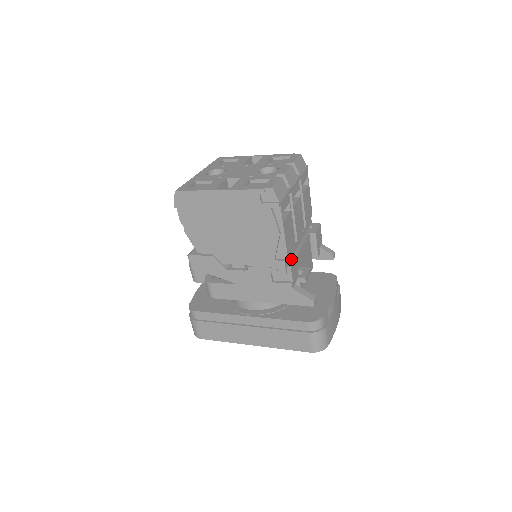
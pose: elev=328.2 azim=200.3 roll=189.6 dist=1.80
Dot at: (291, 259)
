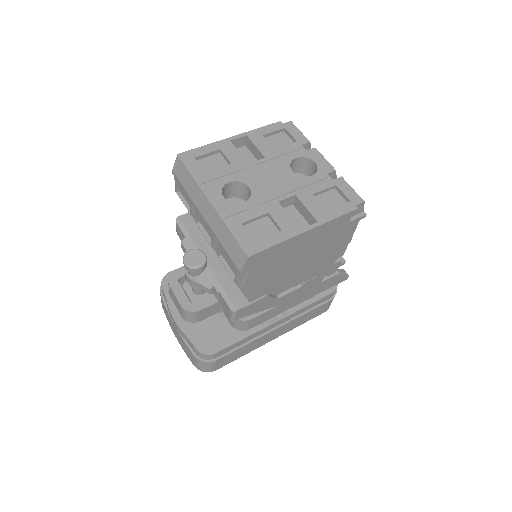
Dot at: occluded
